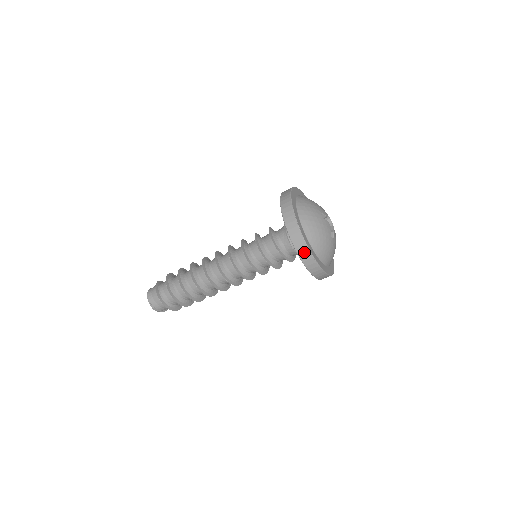
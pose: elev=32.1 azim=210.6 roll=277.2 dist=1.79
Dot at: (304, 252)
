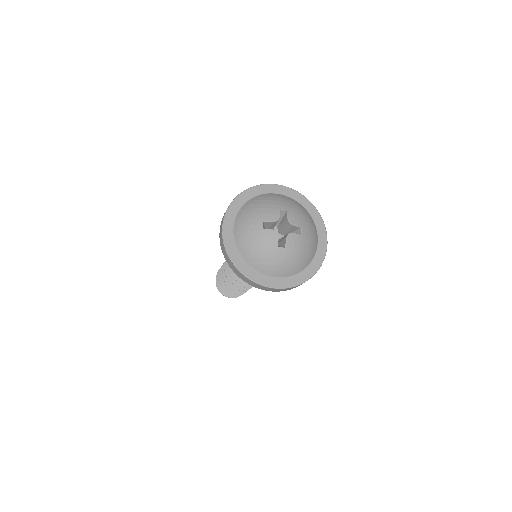
Dot at: (241, 276)
